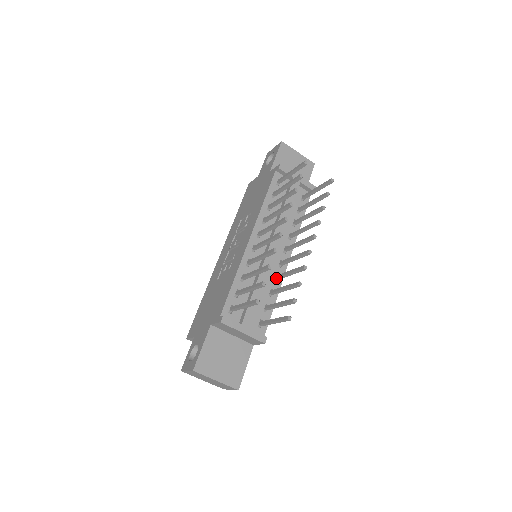
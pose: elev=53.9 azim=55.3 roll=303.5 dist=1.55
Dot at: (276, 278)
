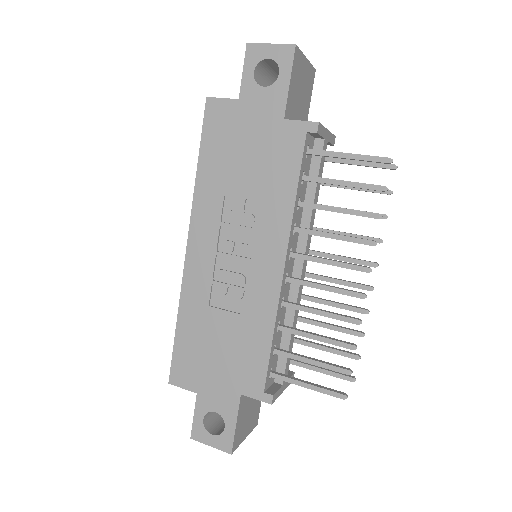
Dot at: occluded
